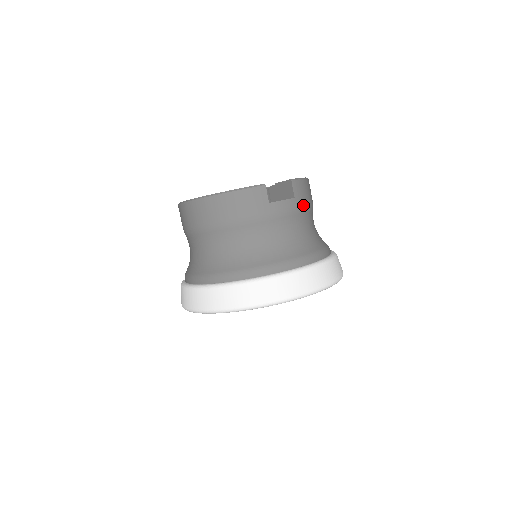
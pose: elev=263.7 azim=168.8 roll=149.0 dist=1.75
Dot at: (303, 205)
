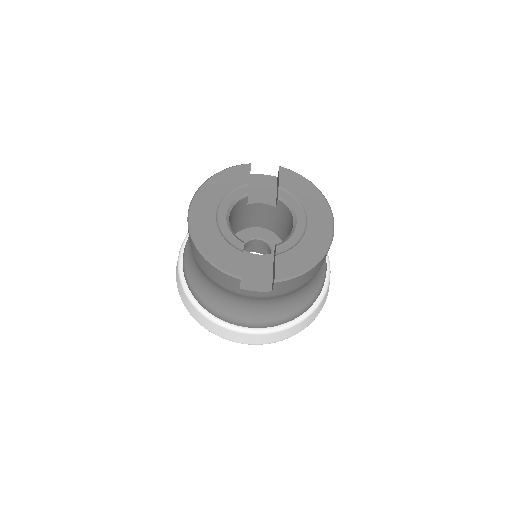
Dot at: (283, 293)
